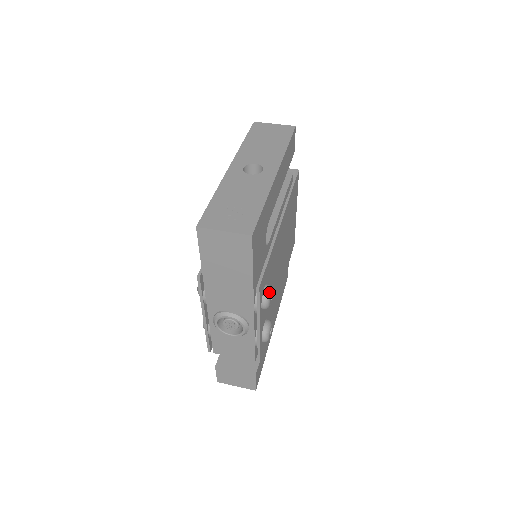
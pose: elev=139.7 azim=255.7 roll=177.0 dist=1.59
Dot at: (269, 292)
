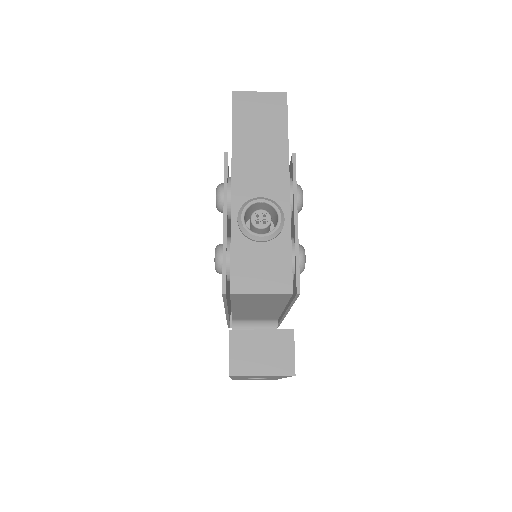
Dot at: occluded
